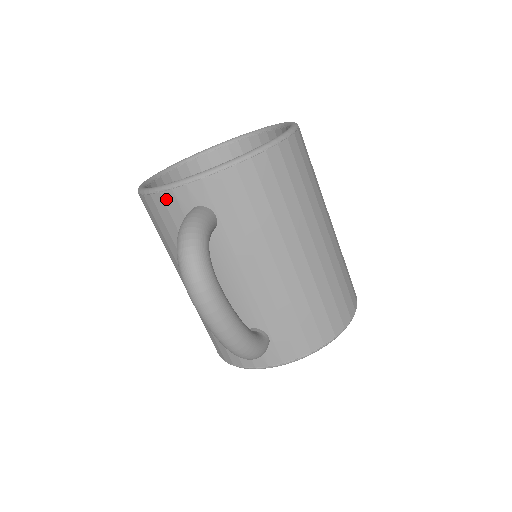
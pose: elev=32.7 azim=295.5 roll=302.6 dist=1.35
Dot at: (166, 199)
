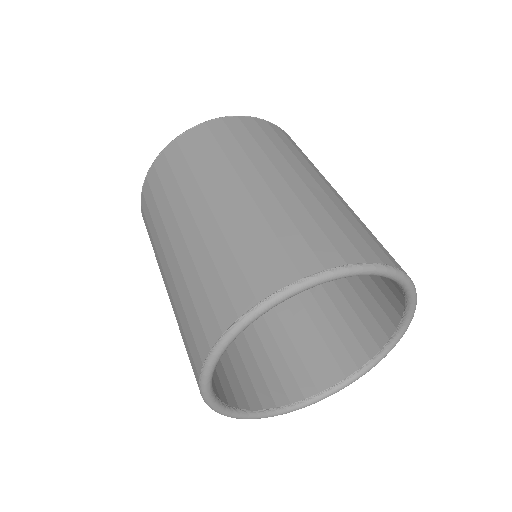
Dot at: occluded
